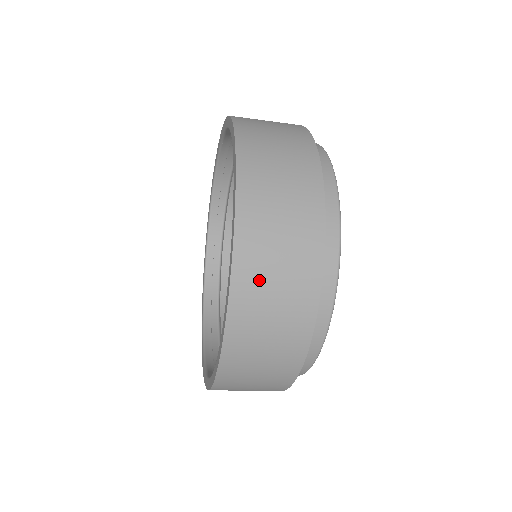
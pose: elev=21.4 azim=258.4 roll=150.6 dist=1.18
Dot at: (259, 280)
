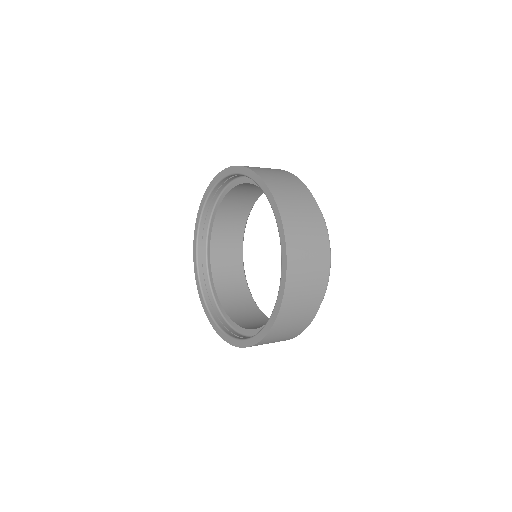
Dot at: occluded
